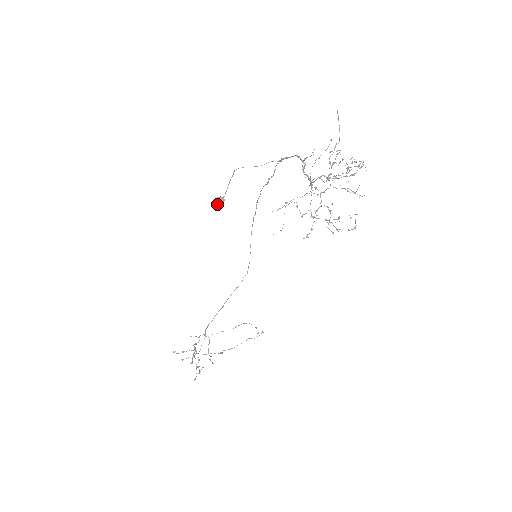
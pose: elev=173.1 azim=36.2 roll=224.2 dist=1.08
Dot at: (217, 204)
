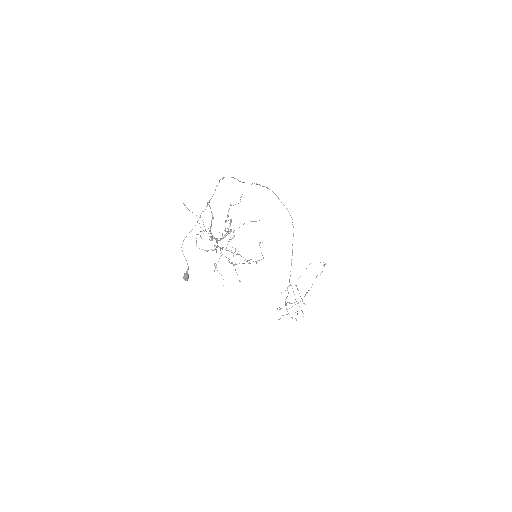
Dot at: (186, 280)
